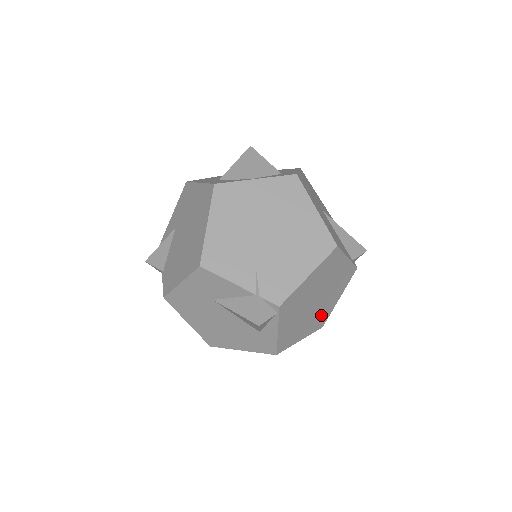
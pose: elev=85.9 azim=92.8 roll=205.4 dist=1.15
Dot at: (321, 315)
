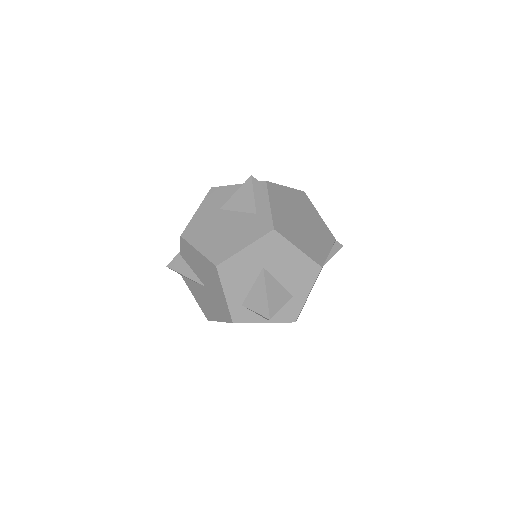
Dot at: (314, 247)
